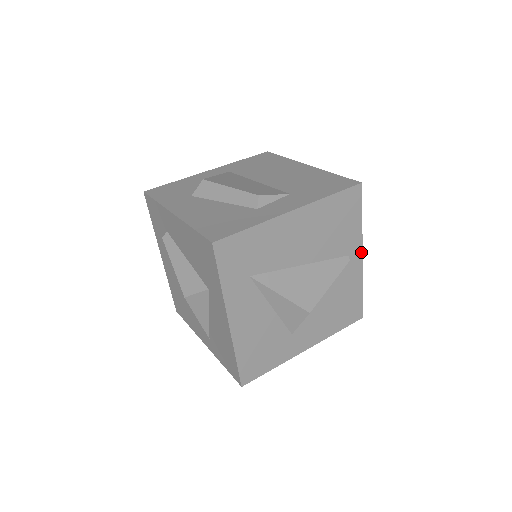
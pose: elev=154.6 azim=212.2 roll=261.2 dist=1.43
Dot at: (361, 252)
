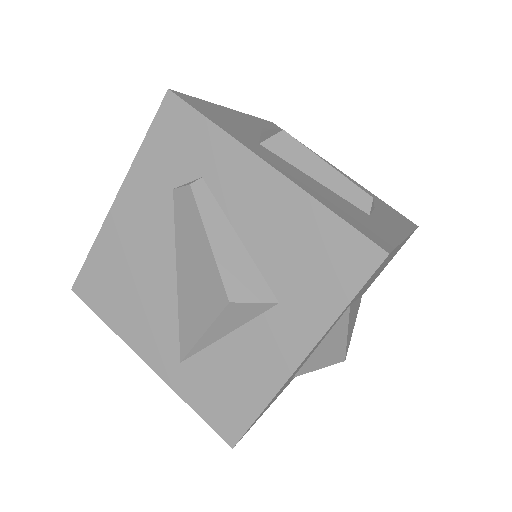
Dot at: occluded
